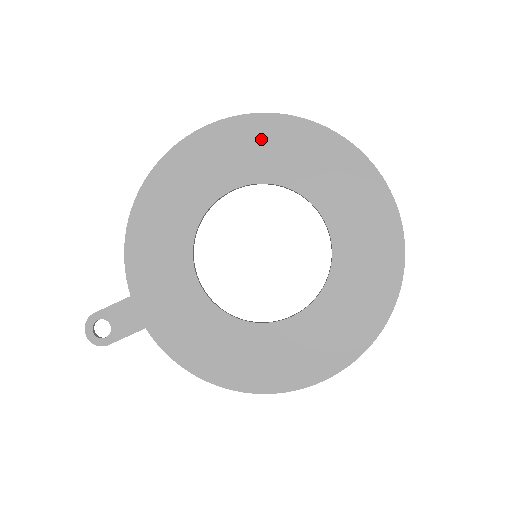
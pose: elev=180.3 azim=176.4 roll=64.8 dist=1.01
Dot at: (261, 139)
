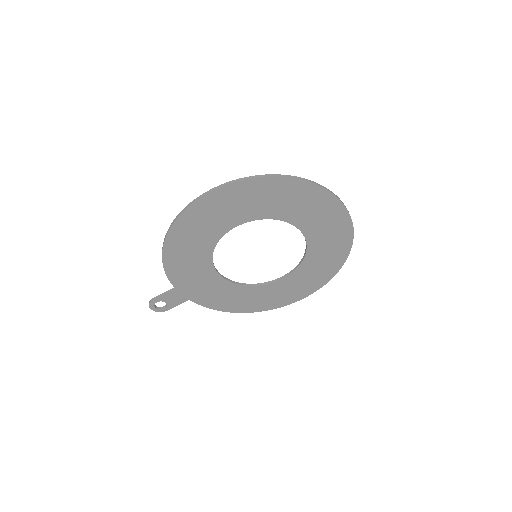
Dot at: (254, 195)
